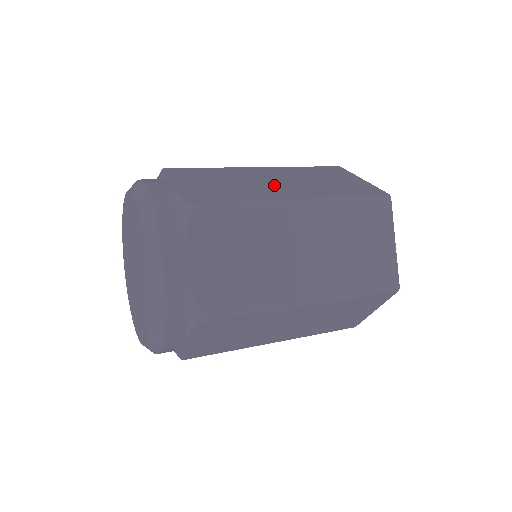
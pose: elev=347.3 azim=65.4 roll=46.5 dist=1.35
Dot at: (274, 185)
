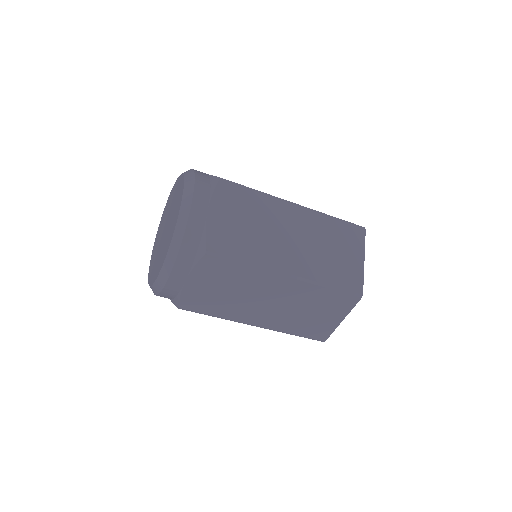
Dot at: occluded
